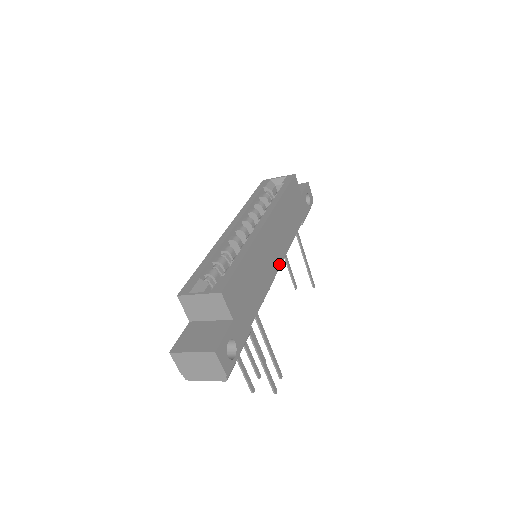
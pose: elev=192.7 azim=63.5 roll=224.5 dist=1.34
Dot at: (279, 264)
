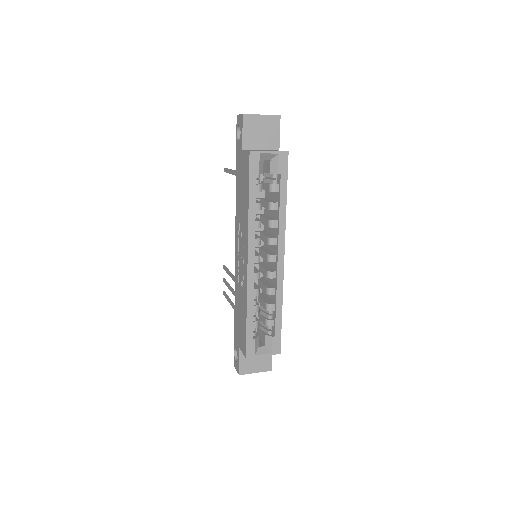
Dot at: occluded
